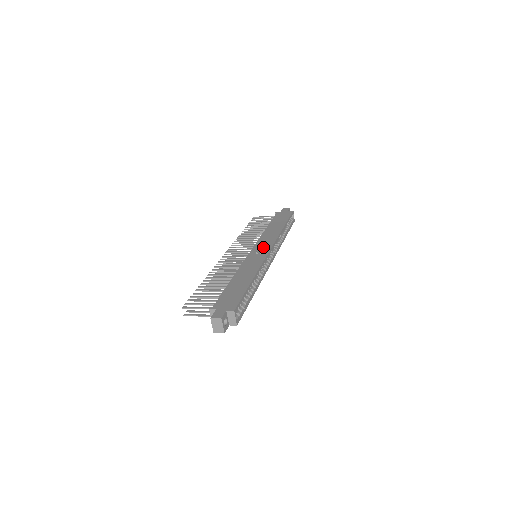
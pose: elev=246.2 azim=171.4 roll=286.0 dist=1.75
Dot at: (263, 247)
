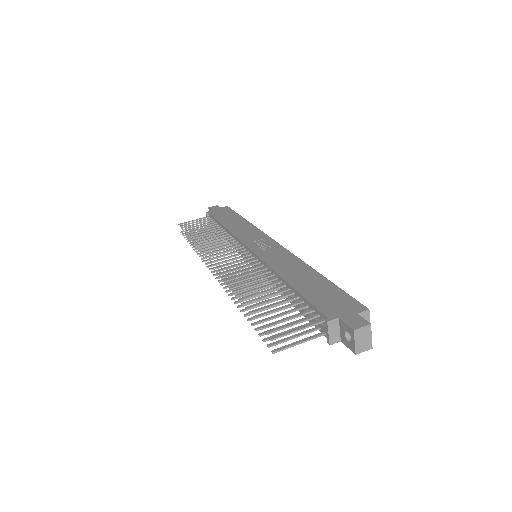
Dot at: (261, 242)
